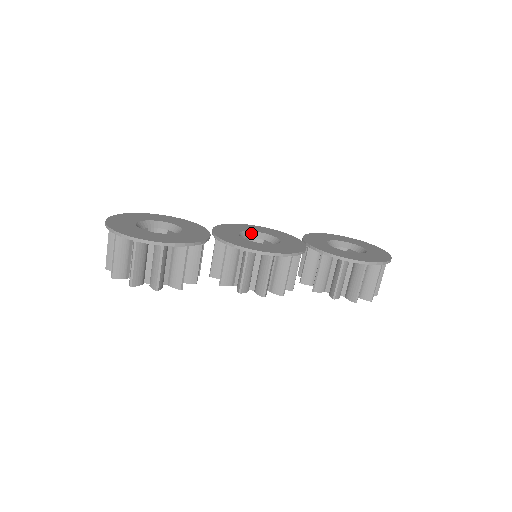
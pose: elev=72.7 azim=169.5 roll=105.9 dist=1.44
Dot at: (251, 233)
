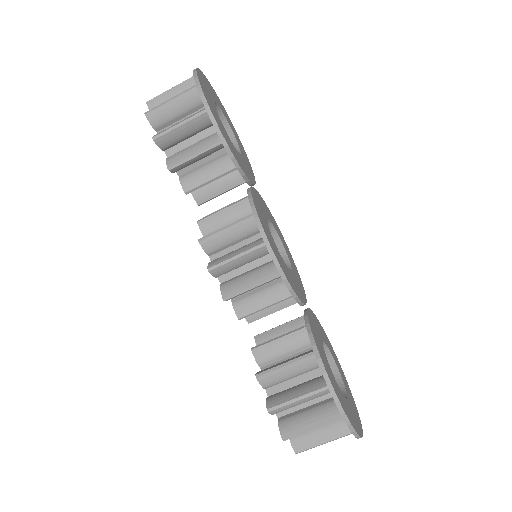
Dot at: (280, 243)
